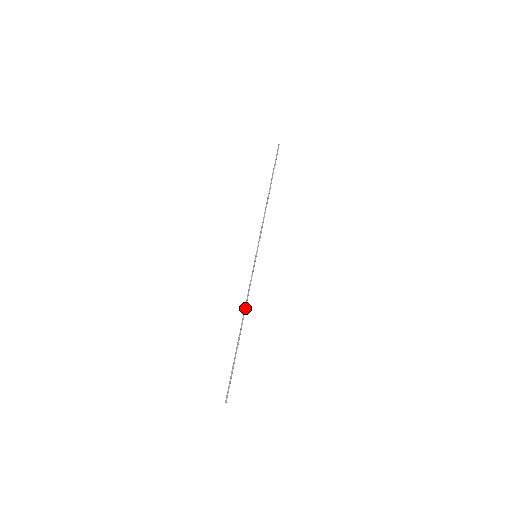
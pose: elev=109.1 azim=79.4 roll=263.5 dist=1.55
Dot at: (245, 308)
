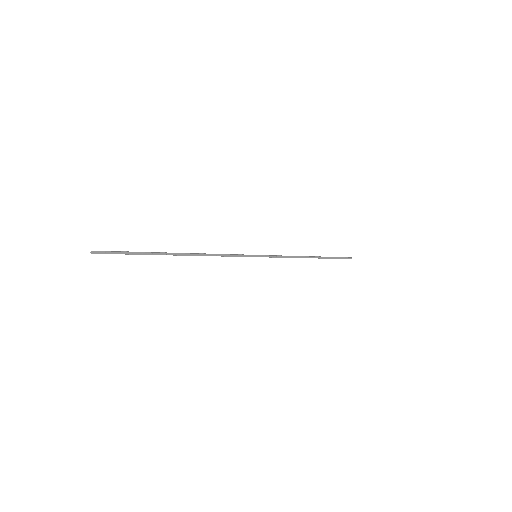
Dot at: (203, 253)
